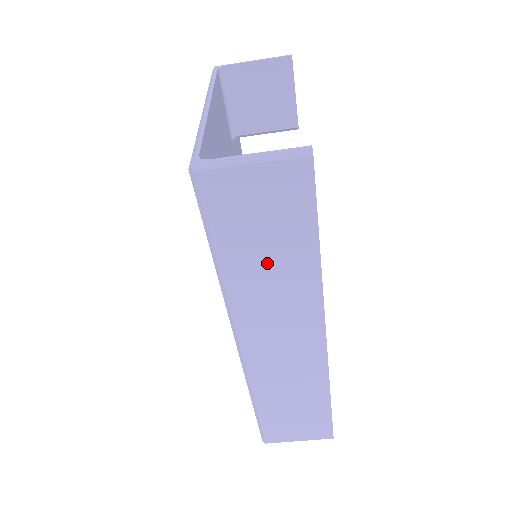
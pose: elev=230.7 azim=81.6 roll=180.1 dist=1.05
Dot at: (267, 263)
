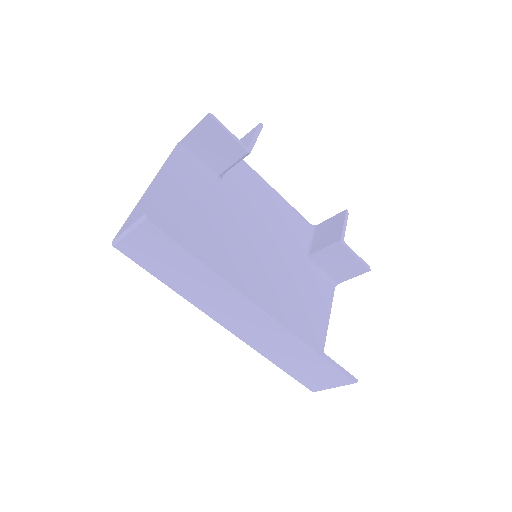
Dot at: (186, 278)
